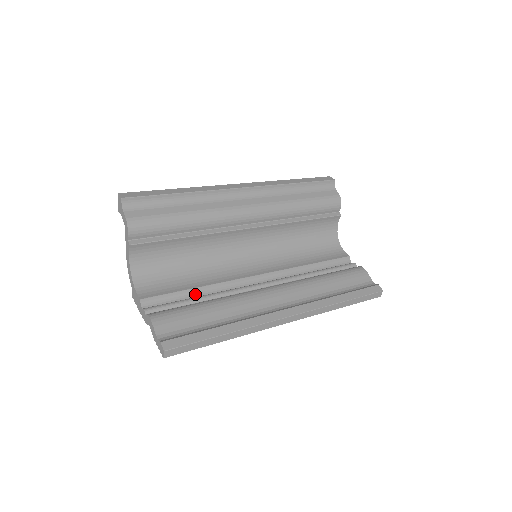
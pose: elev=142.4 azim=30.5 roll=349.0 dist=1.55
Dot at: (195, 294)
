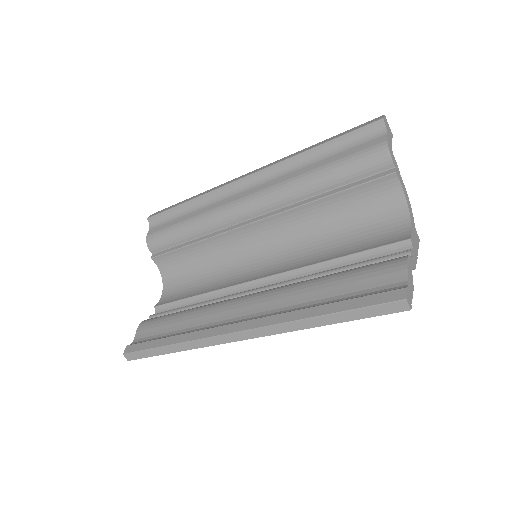
Dot at: (194, 302)
